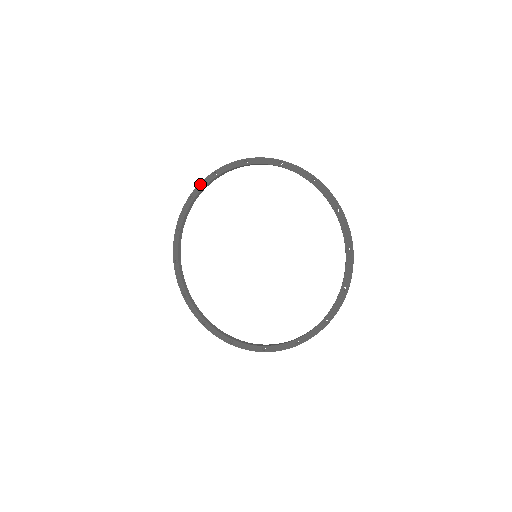
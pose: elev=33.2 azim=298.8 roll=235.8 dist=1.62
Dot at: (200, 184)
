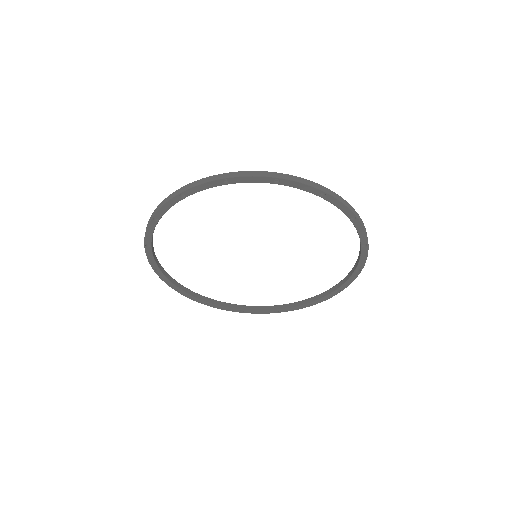
Dot at: (147, 233)
